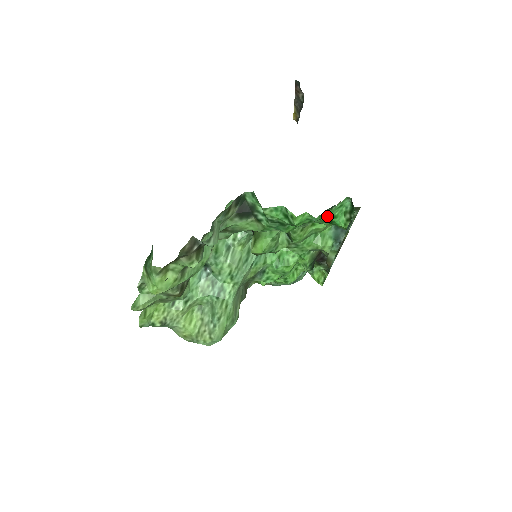
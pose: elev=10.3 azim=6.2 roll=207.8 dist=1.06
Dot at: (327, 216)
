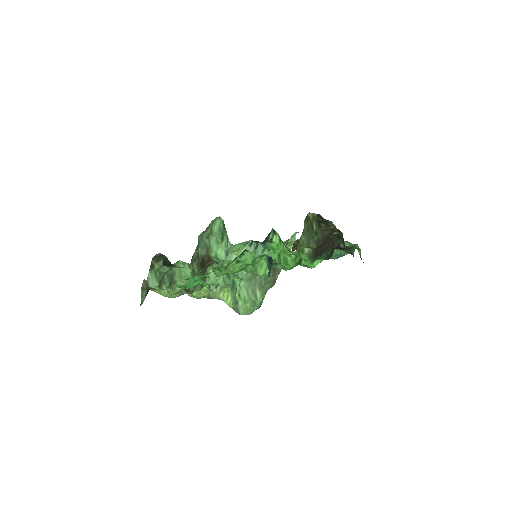
Dot at: (189, 287)
